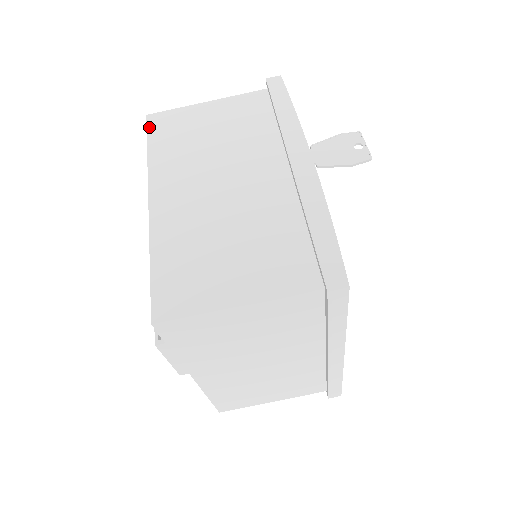
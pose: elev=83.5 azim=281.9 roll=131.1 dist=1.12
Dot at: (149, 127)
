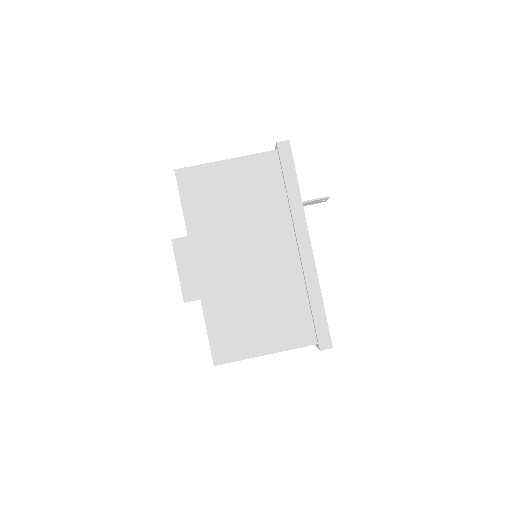
Dot at: occluded
